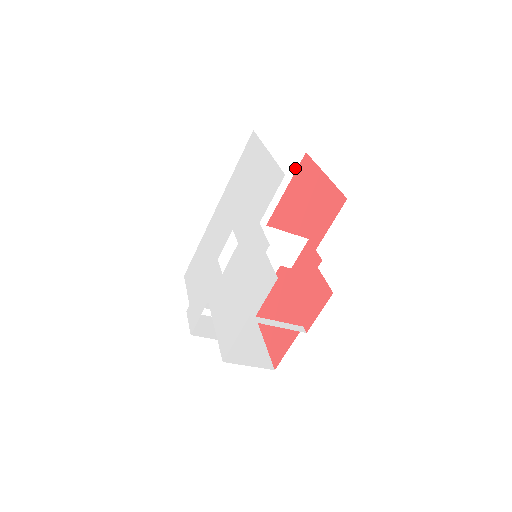
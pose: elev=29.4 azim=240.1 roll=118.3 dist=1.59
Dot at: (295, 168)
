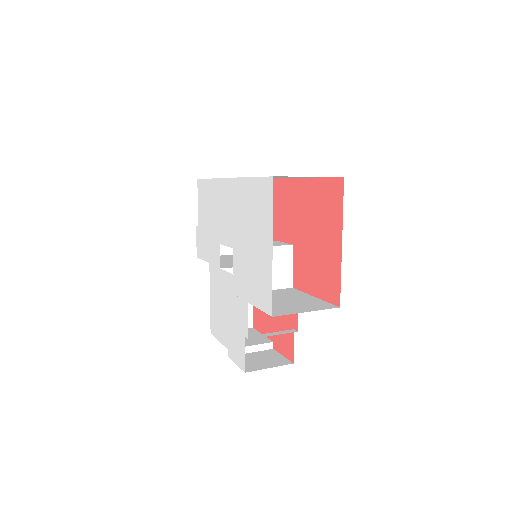
Dot at: (328, 177)
